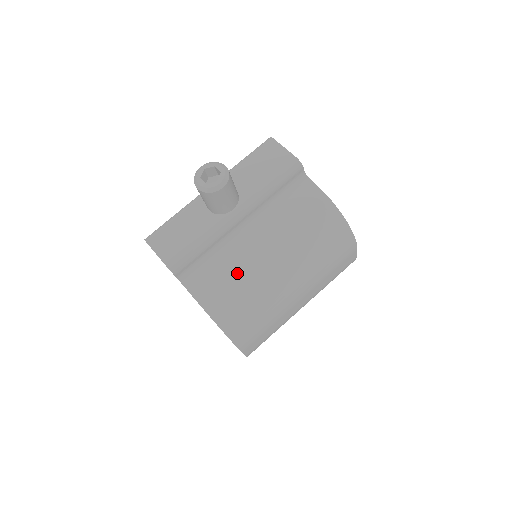
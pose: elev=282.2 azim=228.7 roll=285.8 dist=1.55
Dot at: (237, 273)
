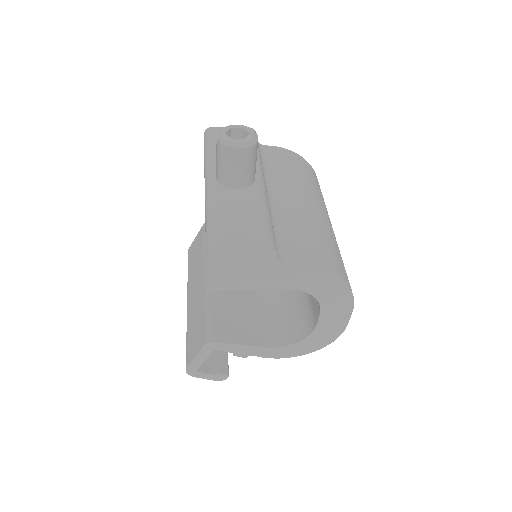
Dot at: (306, 227)
